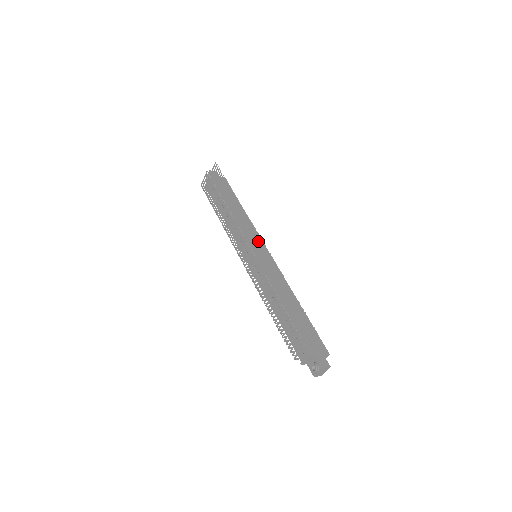
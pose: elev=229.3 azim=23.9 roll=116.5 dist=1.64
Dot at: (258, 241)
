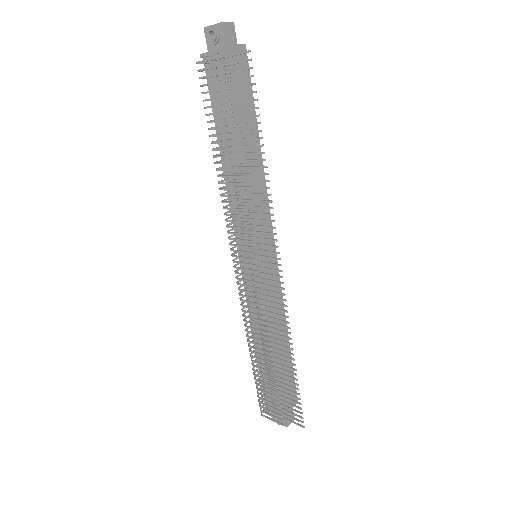
Dot at: (266, 228)
